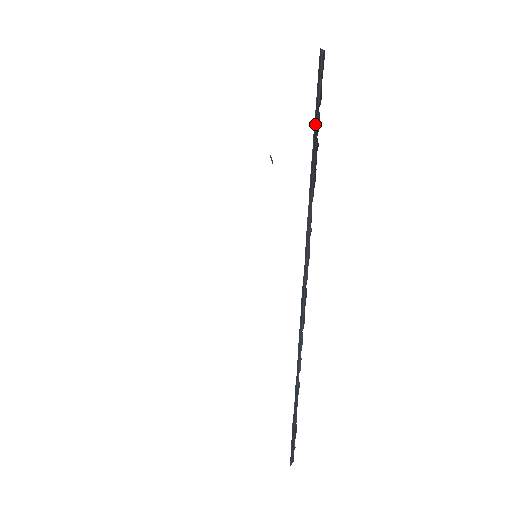
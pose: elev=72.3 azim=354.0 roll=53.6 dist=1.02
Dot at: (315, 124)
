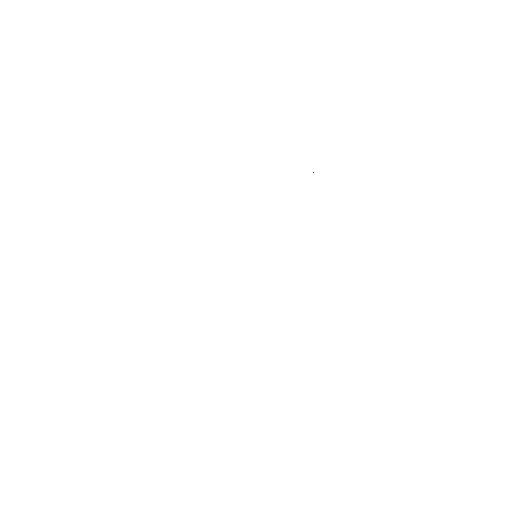
Dot at: occluded
